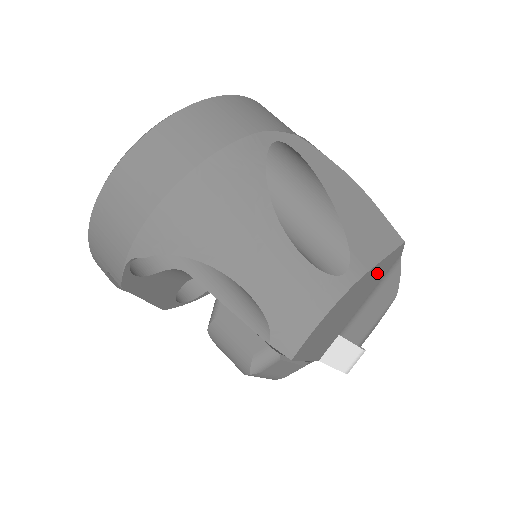
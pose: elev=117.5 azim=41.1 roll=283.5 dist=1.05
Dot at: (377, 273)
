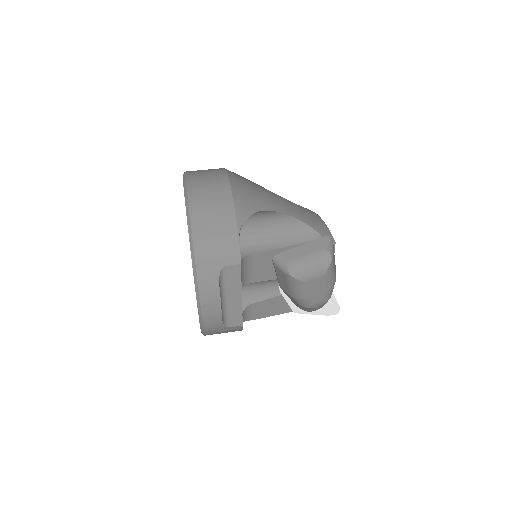
Dot at: occluded
